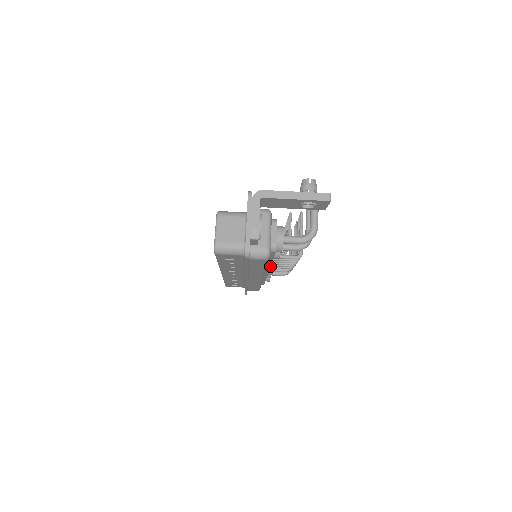
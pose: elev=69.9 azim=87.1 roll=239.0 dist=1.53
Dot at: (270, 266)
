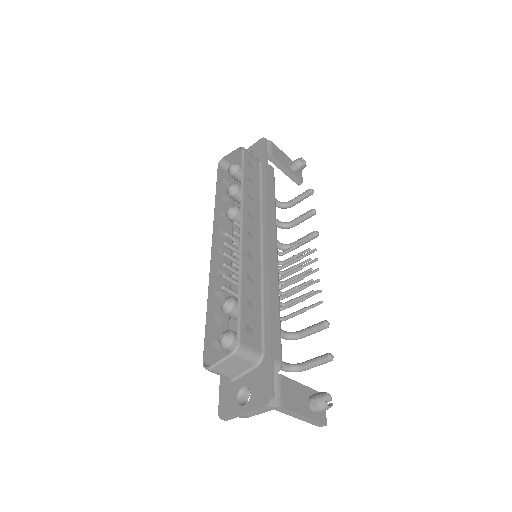
Dot at: occluded
